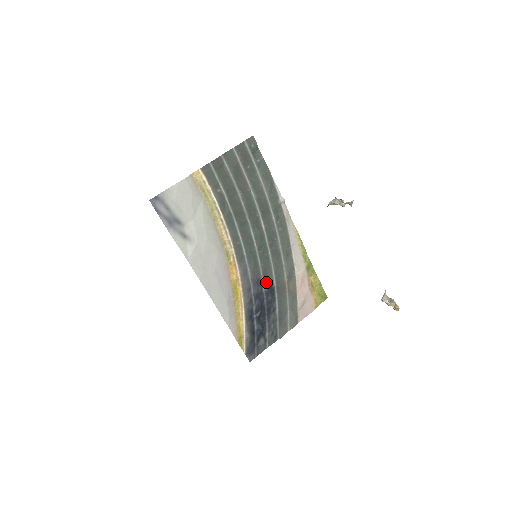
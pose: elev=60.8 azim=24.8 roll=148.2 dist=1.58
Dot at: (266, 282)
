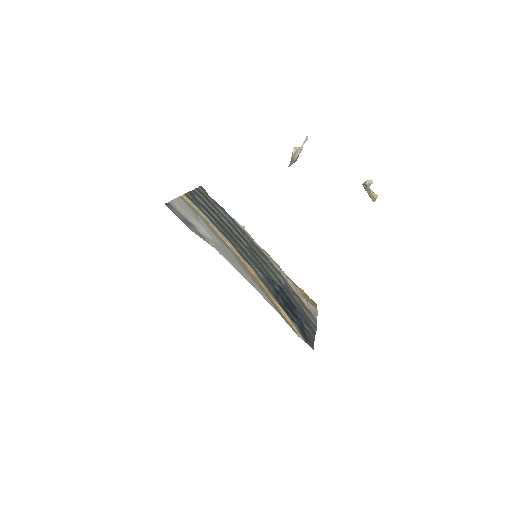
Dot at: (274, 283)
